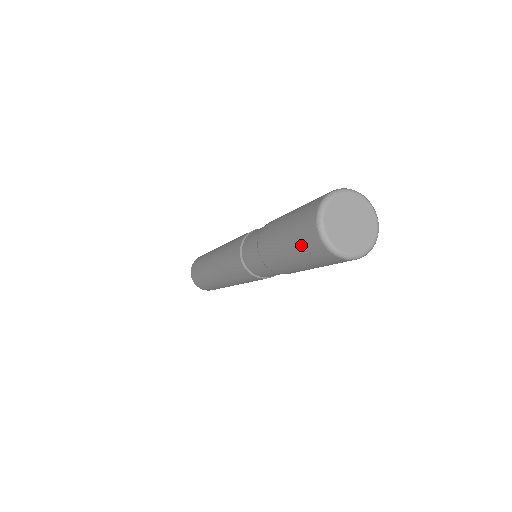
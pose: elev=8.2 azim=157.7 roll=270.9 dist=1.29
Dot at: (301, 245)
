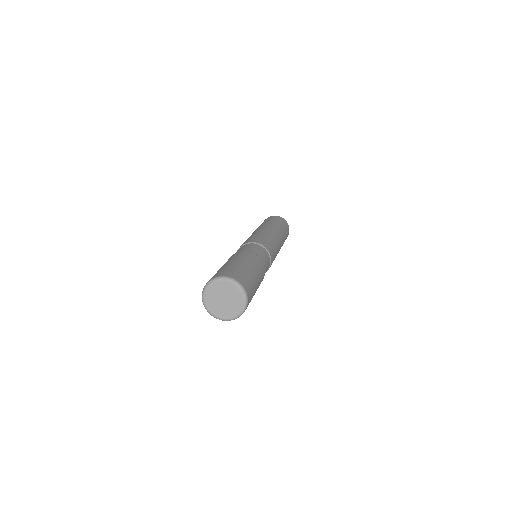
Dot at: occluded
